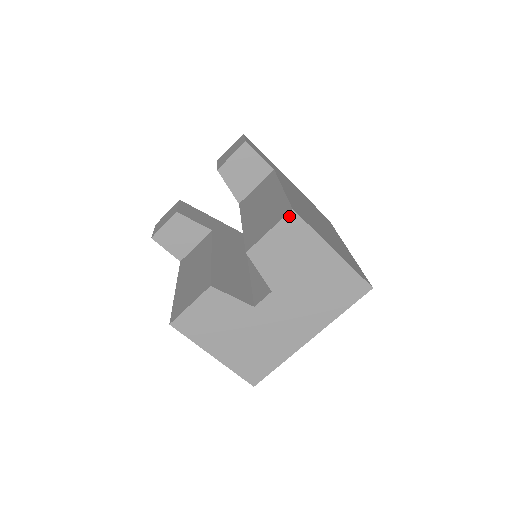
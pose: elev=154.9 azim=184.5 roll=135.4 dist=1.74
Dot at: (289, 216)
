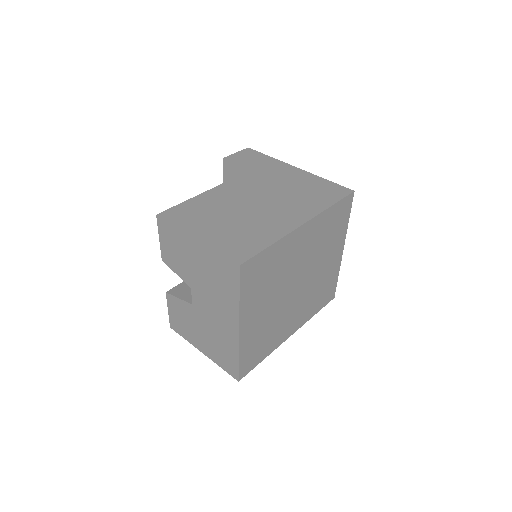
Dot at: (159, 221)
